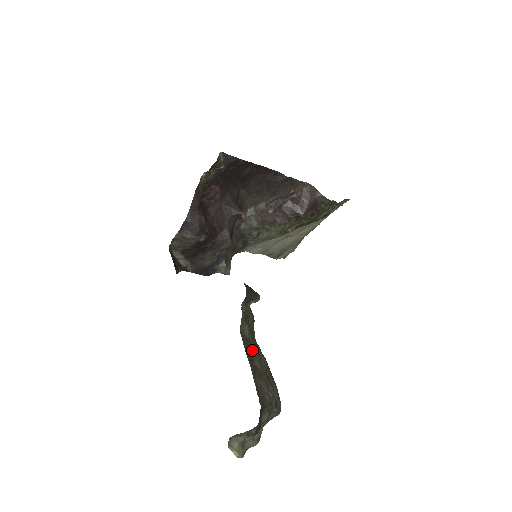
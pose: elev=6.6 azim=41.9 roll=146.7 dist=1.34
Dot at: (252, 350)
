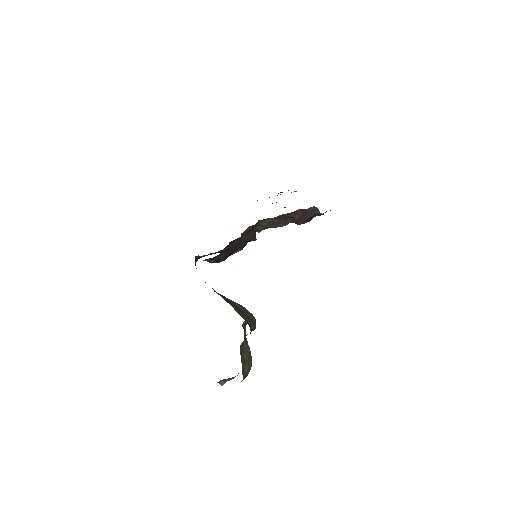
Dot at: (244, 351)
